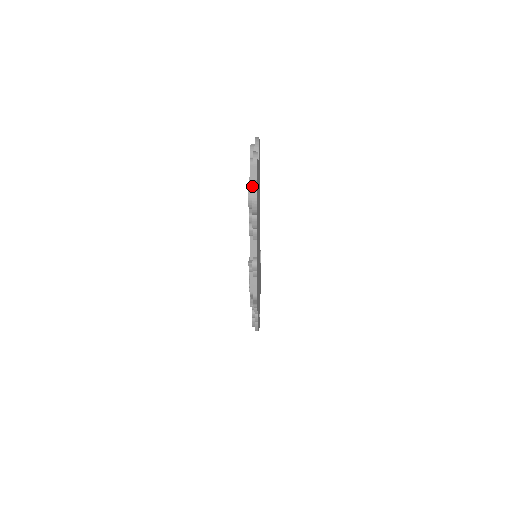
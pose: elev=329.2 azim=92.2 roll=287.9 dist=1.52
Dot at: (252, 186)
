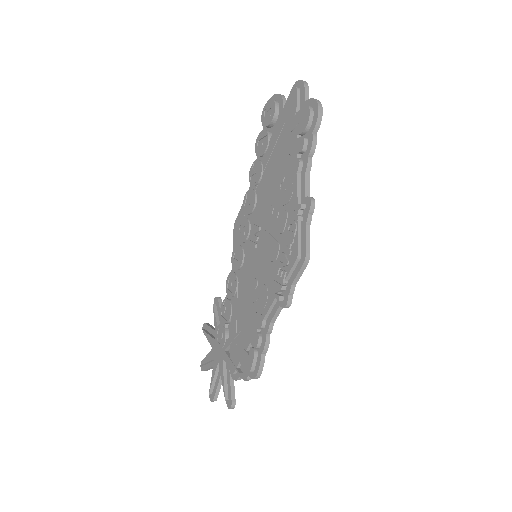
Dot at: (313, 98)
